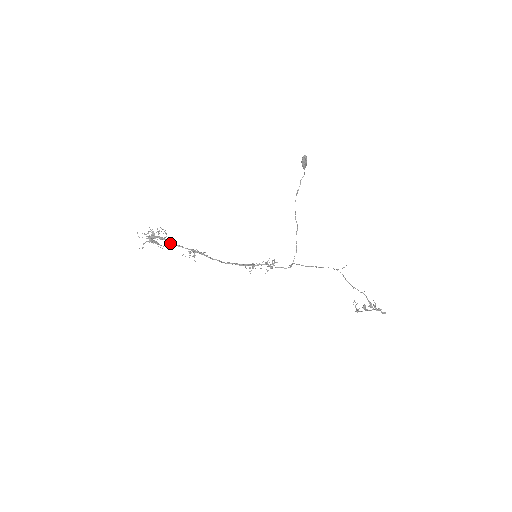
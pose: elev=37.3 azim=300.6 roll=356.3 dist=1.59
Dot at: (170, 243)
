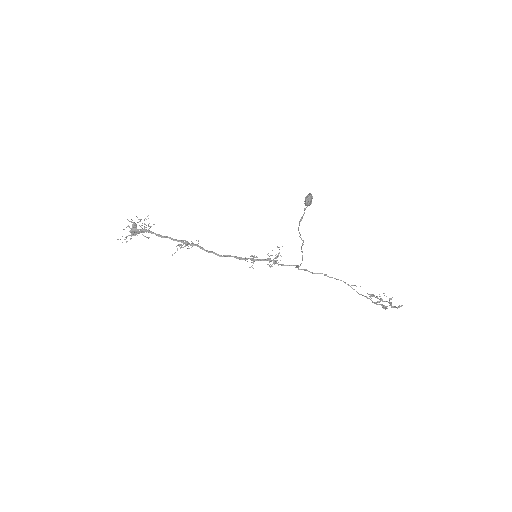
Dot at: (156, 235)
